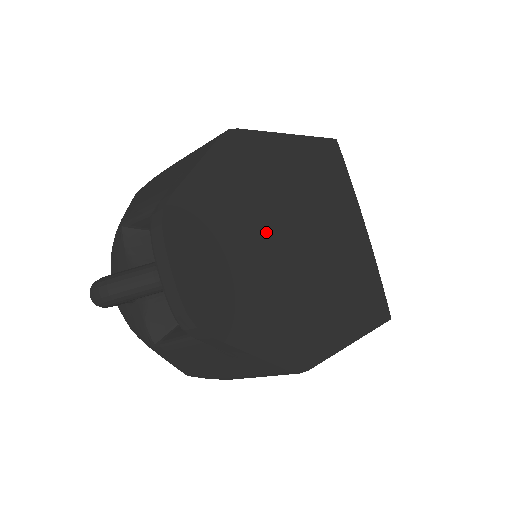
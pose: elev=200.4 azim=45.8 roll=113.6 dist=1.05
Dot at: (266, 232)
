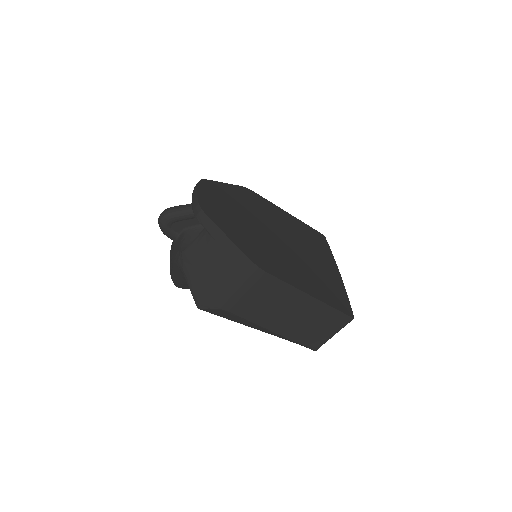
Dot at: (256, 220)
